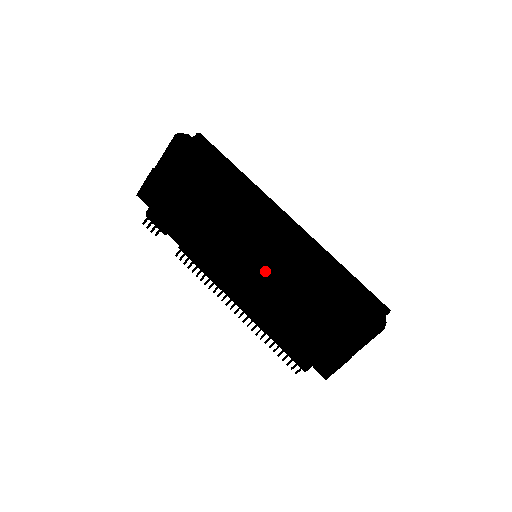
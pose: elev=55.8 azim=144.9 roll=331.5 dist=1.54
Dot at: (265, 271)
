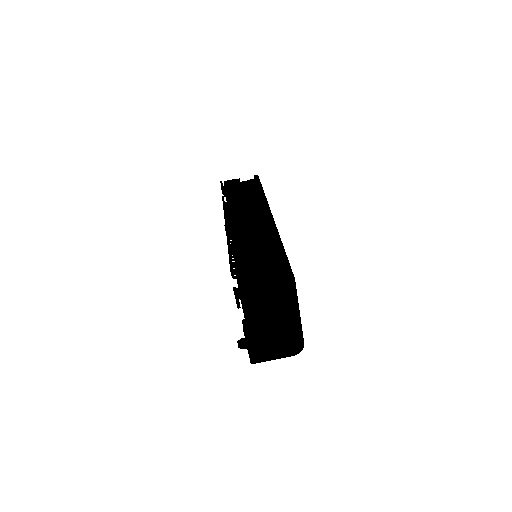
Dot at: occluded
